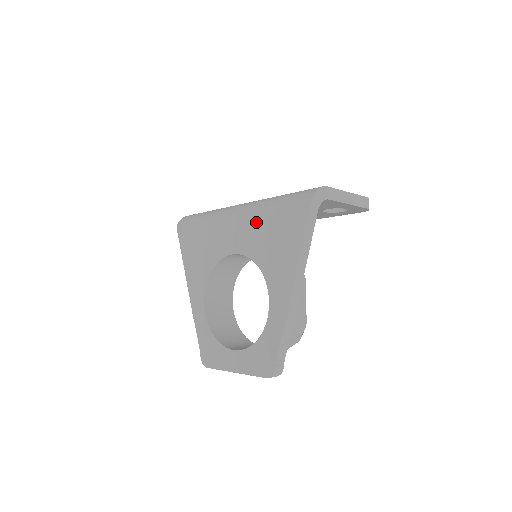
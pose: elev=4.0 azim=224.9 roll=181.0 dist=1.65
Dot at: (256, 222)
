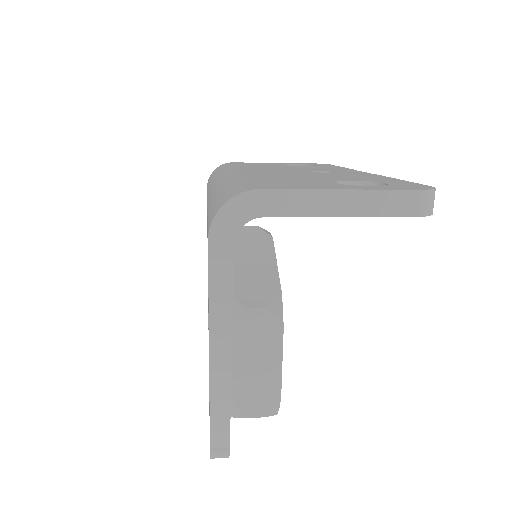
Dot at: occluded
